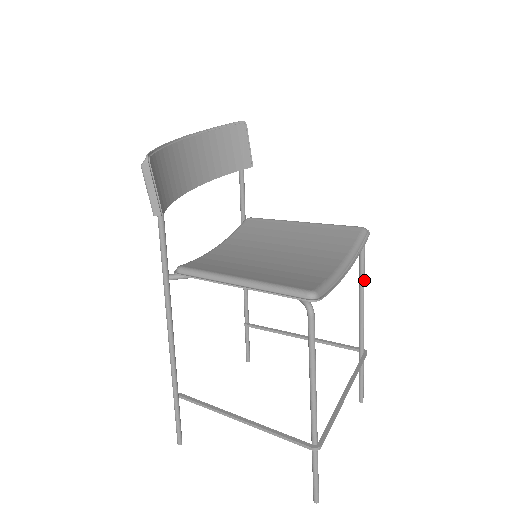
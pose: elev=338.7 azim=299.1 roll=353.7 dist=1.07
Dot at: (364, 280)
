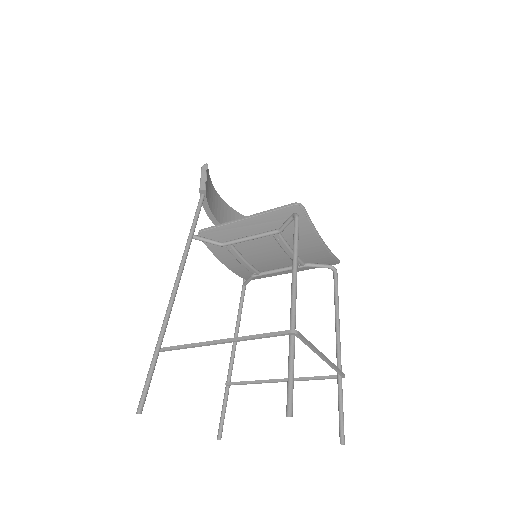
Dot at: (338, 299)
